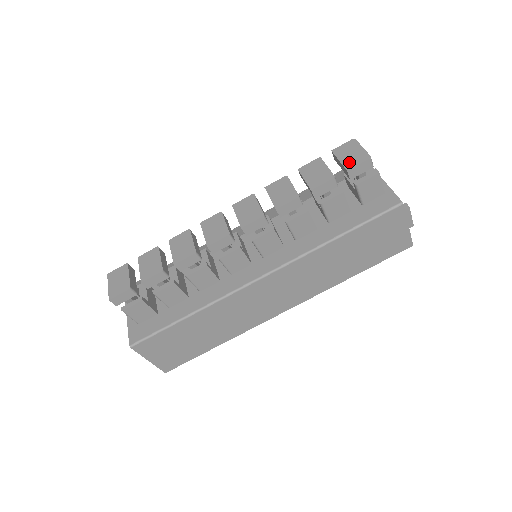
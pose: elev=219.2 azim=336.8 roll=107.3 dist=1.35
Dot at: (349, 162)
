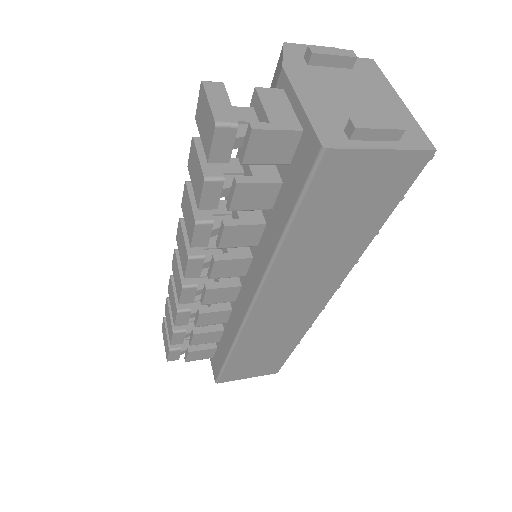
Dot at: (205, 142)
